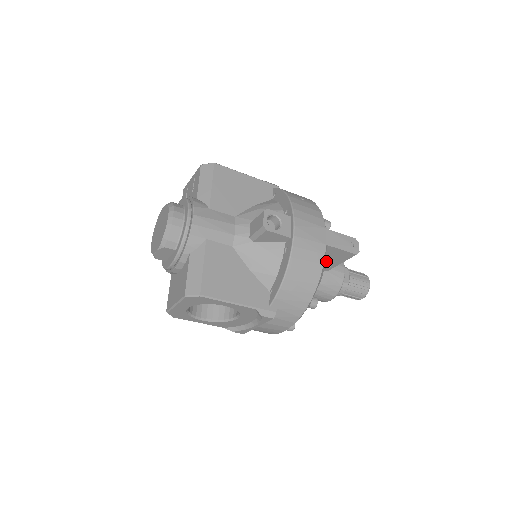
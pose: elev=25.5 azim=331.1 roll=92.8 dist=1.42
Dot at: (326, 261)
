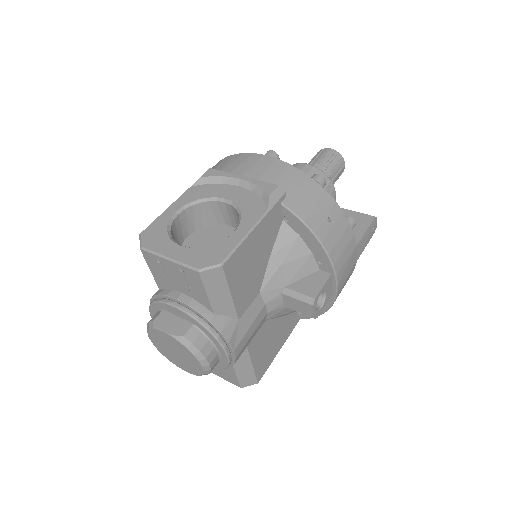
Dot at: occluded
